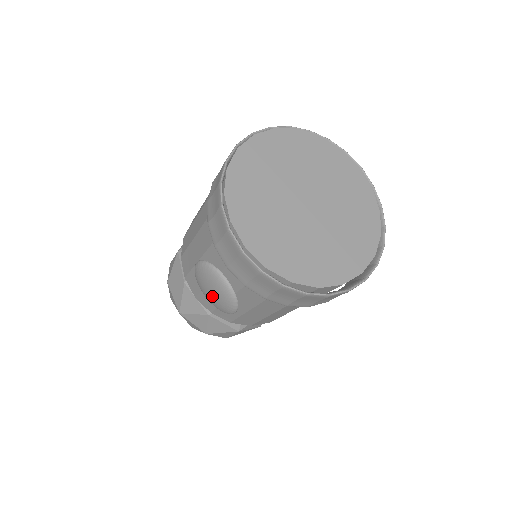
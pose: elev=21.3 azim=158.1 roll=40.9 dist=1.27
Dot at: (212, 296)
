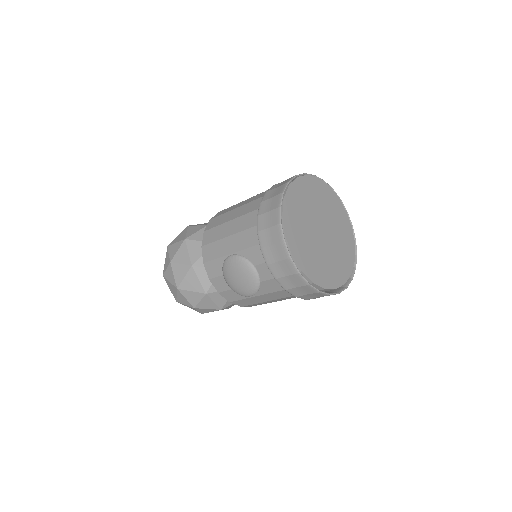
Dot at: (238, 282)
